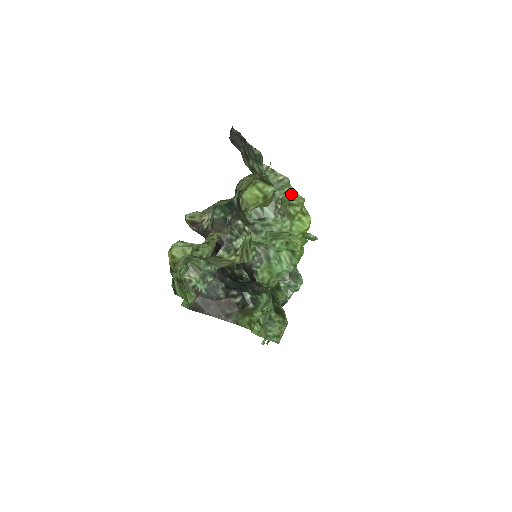
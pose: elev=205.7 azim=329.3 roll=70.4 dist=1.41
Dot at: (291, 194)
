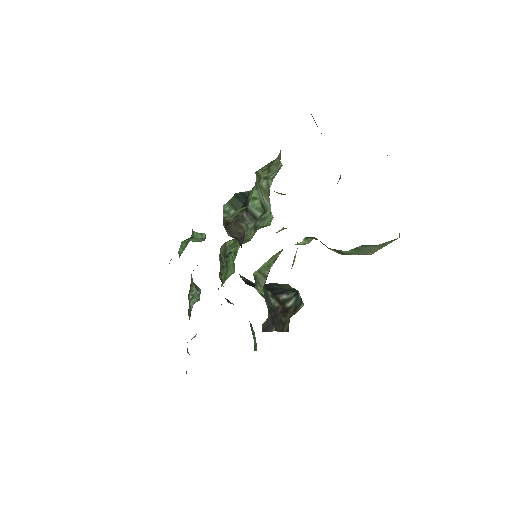
Dot at: occluded
